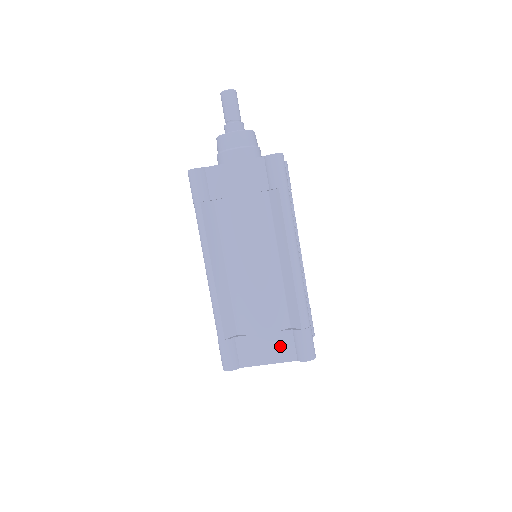
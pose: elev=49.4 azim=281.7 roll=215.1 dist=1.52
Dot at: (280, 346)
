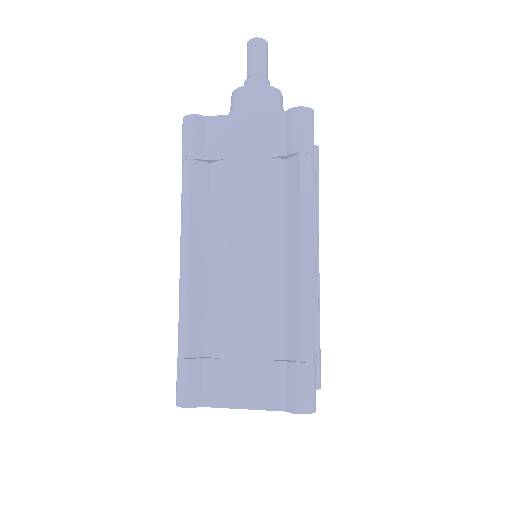
Dot at: (264, 384)
